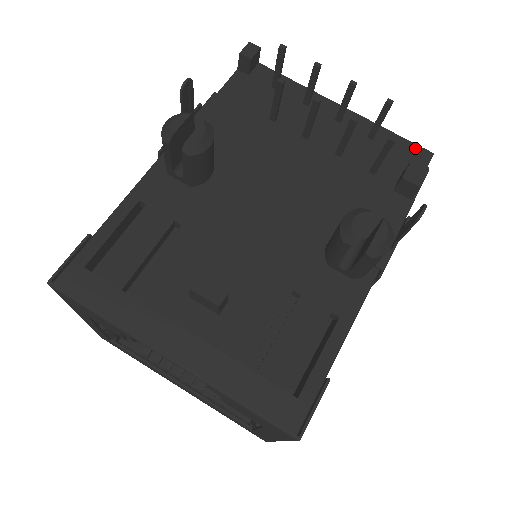
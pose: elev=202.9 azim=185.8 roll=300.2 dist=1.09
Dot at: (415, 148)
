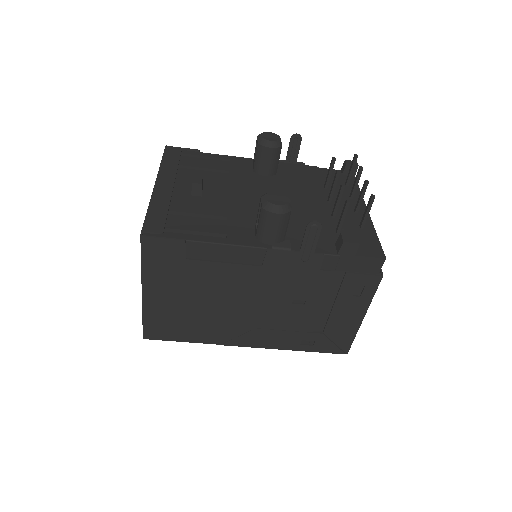
Dot at: (379, 248)
